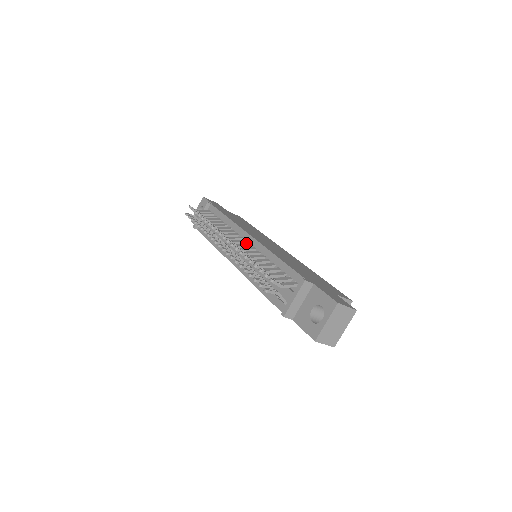
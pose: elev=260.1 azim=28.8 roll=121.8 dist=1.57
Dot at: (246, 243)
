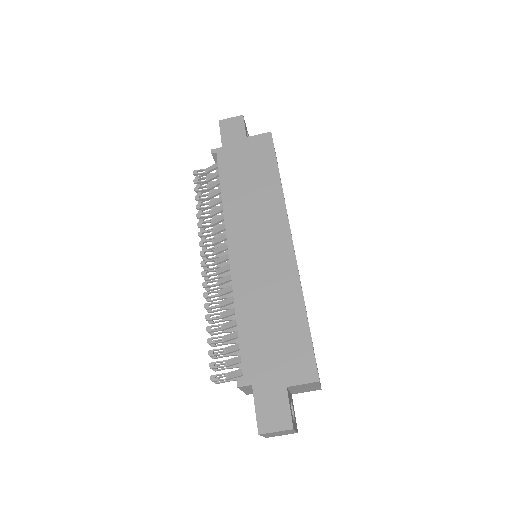
Dot at: occluded
